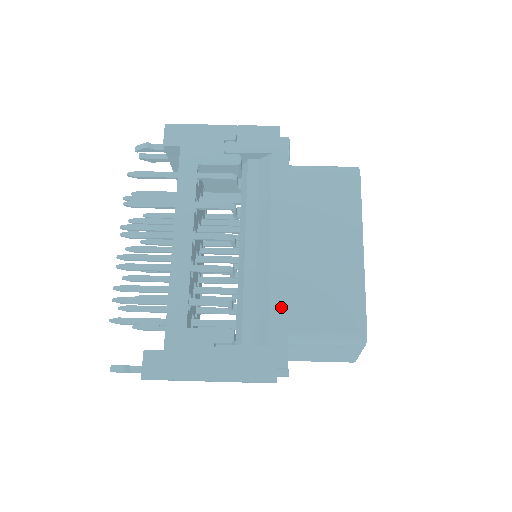
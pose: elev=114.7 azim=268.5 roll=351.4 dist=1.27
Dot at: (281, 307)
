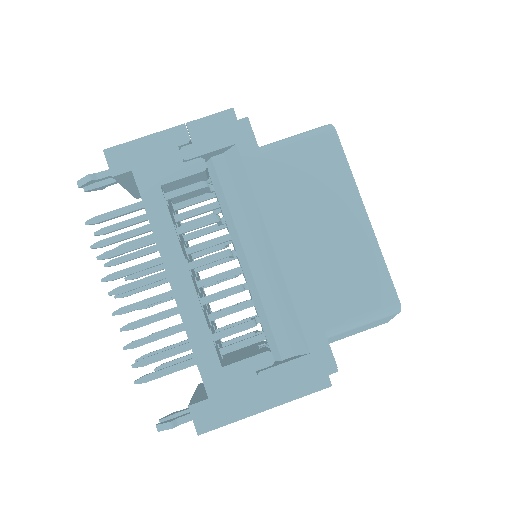
Dot at: (309, 309)
